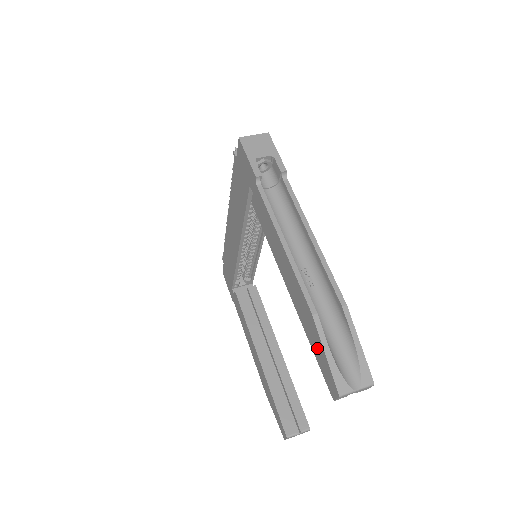
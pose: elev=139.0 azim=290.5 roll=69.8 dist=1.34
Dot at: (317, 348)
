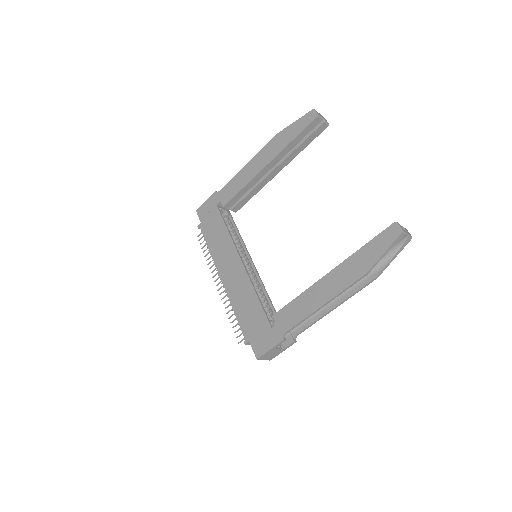
Dot at: (294, 130)
